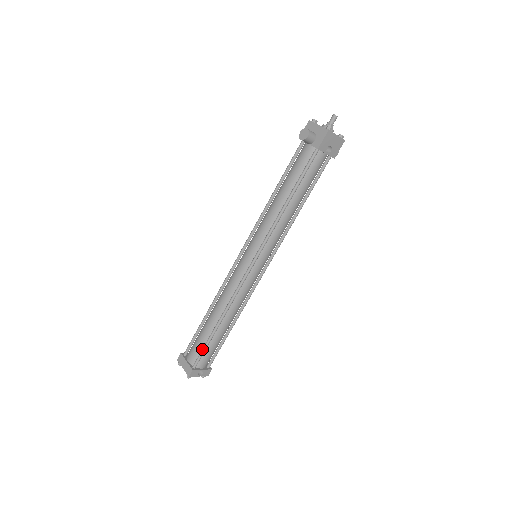
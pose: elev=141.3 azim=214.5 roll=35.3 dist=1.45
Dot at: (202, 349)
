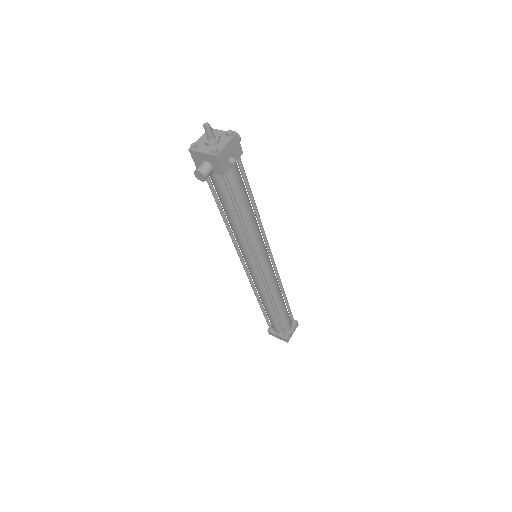
Dot at: (280, 326)
